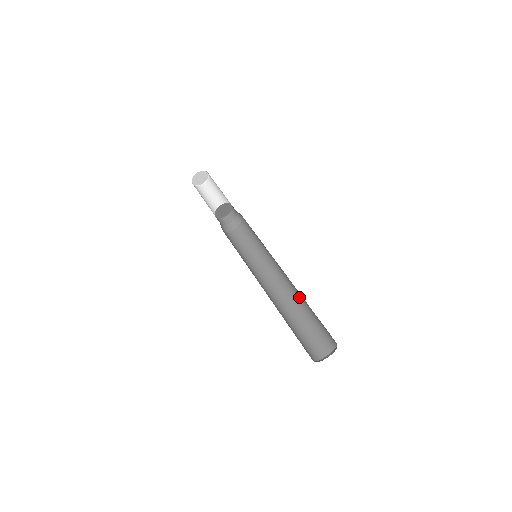
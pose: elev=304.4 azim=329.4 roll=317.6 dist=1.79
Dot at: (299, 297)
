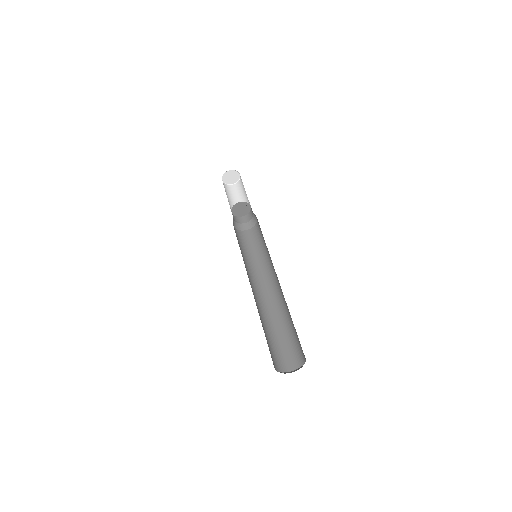
Dot at: (284, 306)
